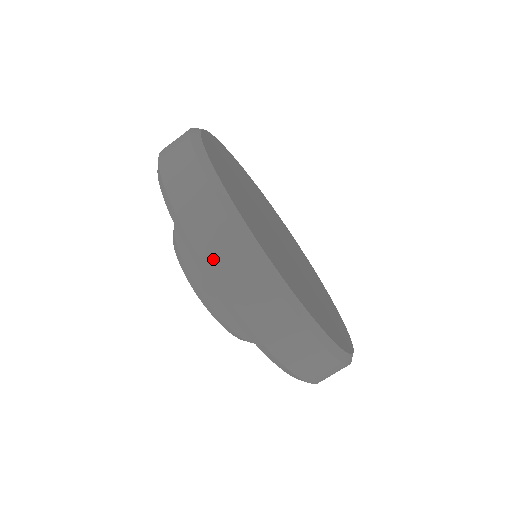
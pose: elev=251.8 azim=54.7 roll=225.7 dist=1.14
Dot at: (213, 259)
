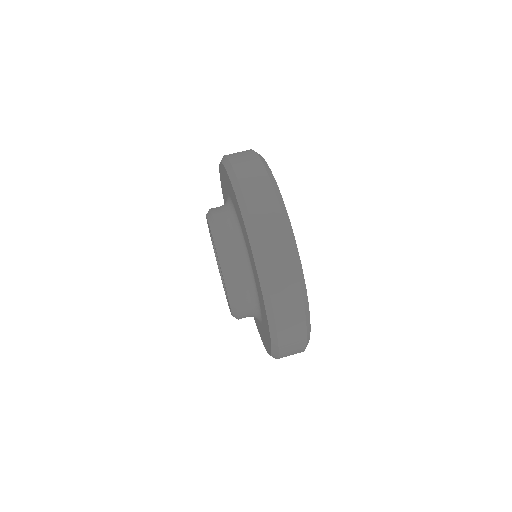
Dot at: (251, 197)
